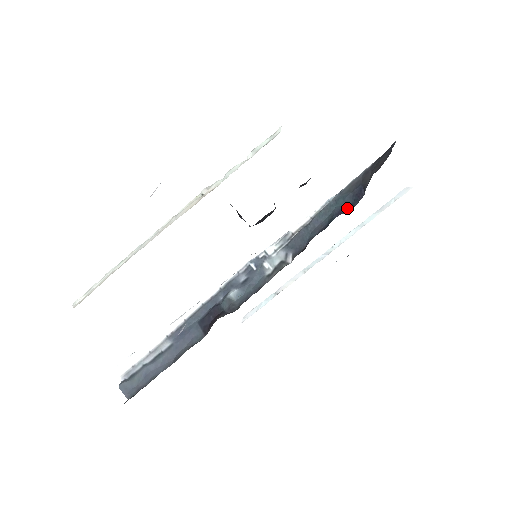
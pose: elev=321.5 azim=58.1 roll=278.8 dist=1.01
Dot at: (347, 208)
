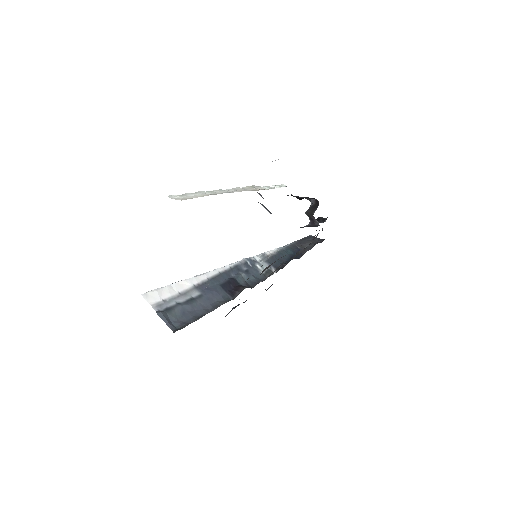
Dot at: (295, 257)
